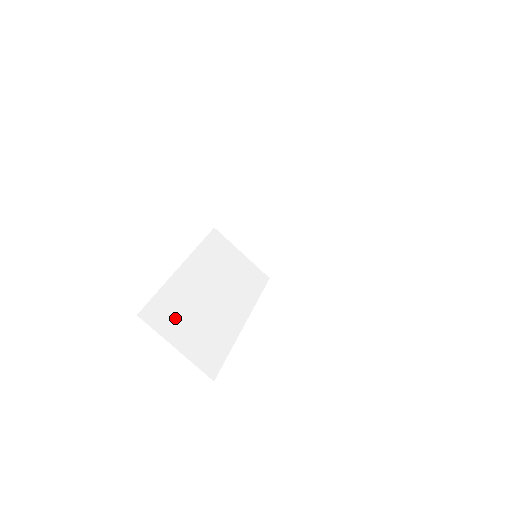
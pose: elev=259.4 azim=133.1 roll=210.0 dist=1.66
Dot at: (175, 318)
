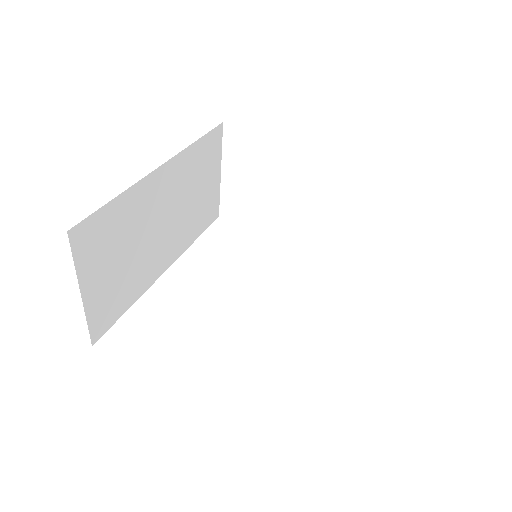
Dot at: (107, 247)
